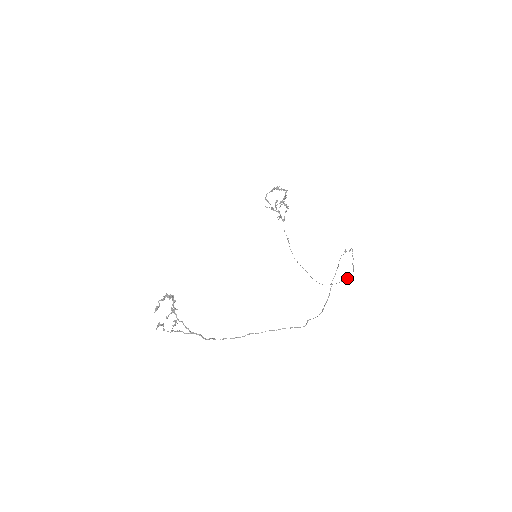
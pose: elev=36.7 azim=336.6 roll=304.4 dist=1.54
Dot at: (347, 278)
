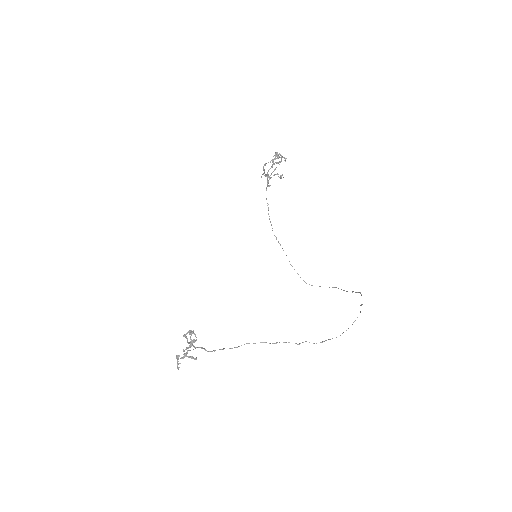
Dot at: occluded
